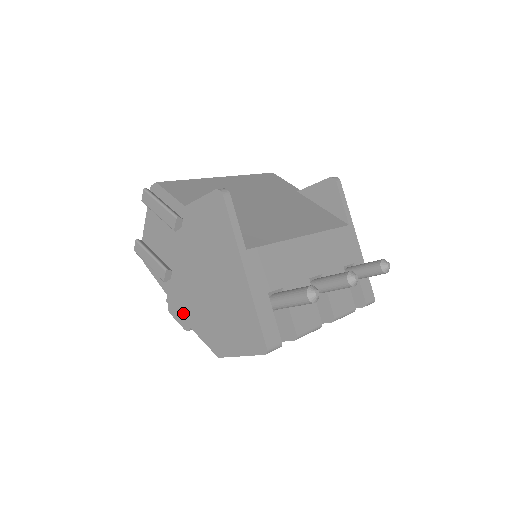
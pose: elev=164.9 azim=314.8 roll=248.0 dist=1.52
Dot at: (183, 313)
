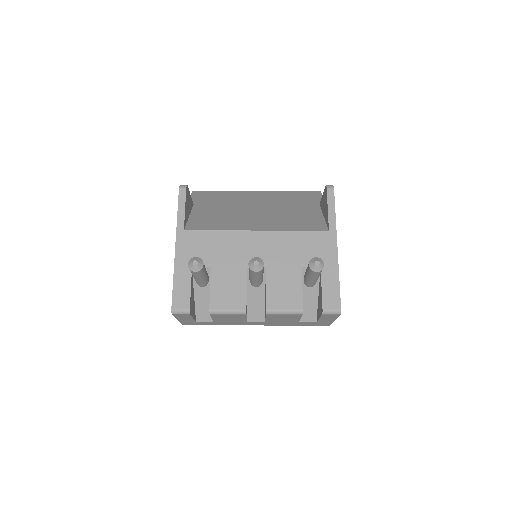
Dot at: occluded
